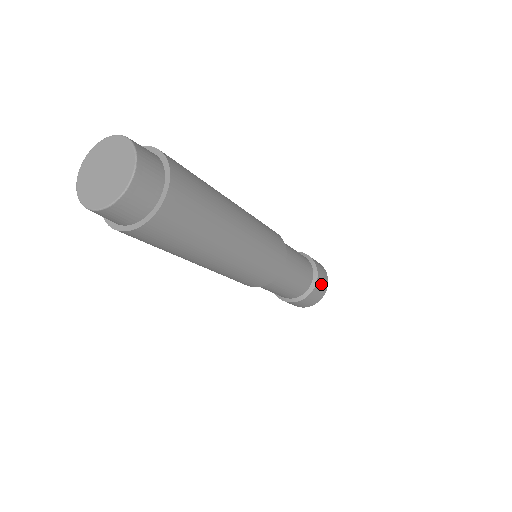
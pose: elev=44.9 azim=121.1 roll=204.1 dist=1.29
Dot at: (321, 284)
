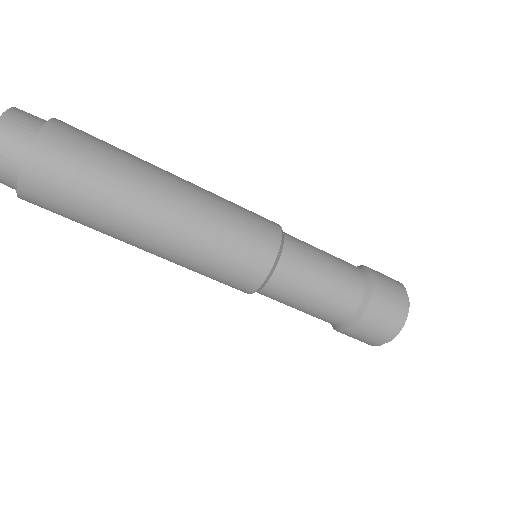
Dot at: (386, 300)
